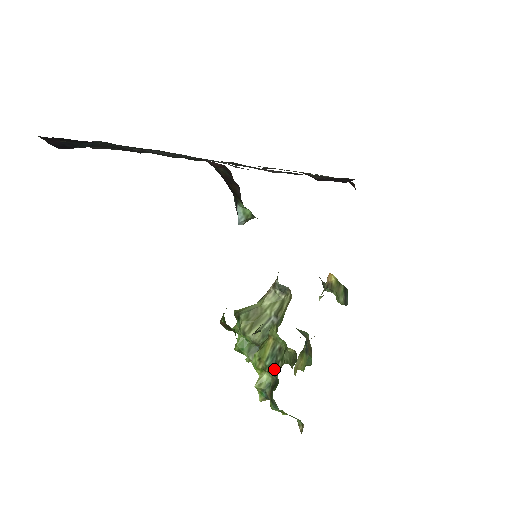
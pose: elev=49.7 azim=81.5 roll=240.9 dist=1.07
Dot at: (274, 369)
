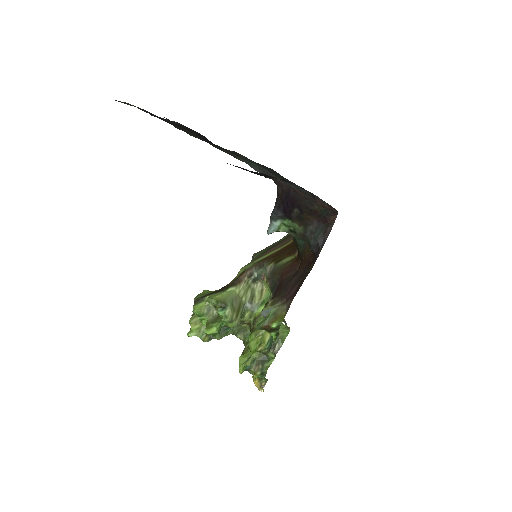
Dot at: (271, 350)
